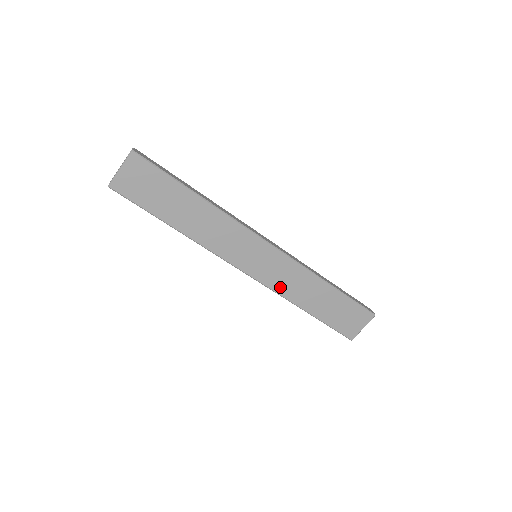
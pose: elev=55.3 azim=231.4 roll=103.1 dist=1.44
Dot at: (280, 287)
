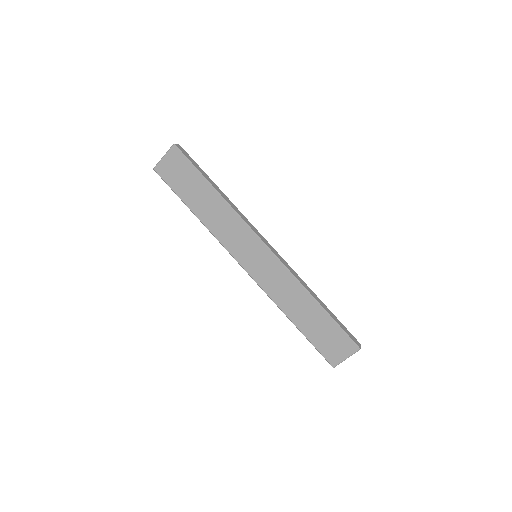
Dot at: (271, 290)
